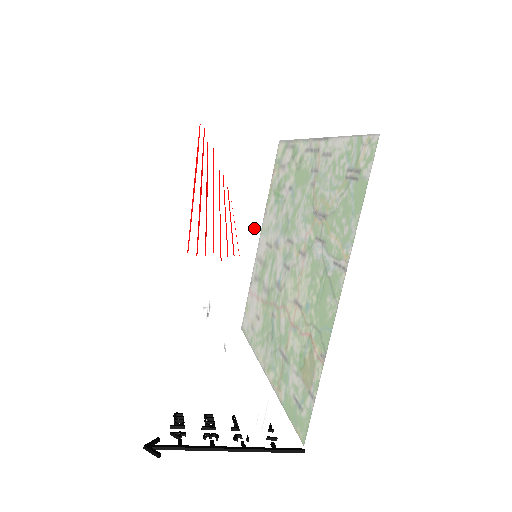
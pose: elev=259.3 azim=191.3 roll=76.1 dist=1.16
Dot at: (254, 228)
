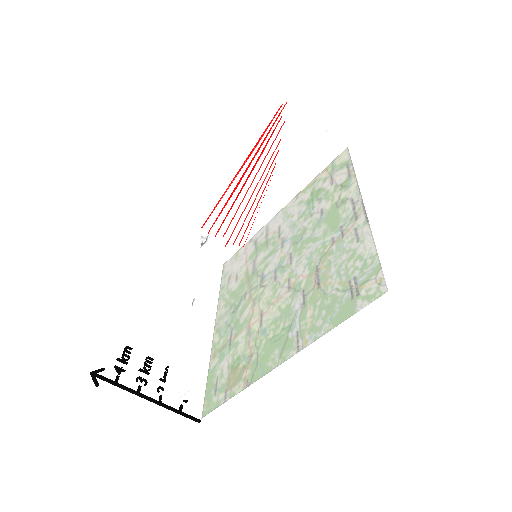
Dot at: (263, 249)
